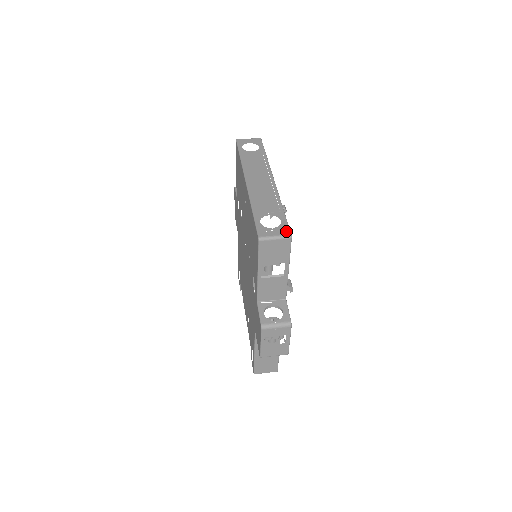
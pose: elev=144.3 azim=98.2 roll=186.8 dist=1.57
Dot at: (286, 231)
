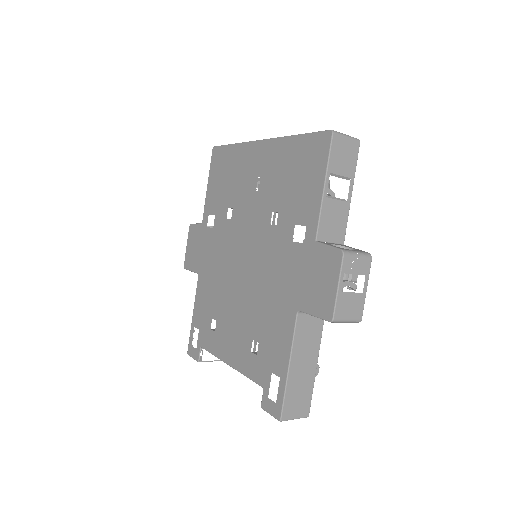
Dot at: occluded
